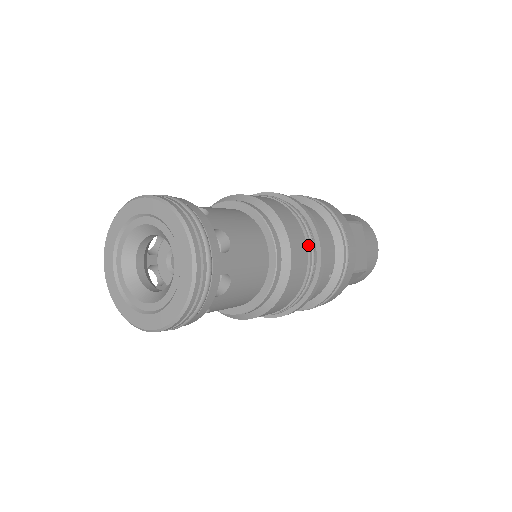
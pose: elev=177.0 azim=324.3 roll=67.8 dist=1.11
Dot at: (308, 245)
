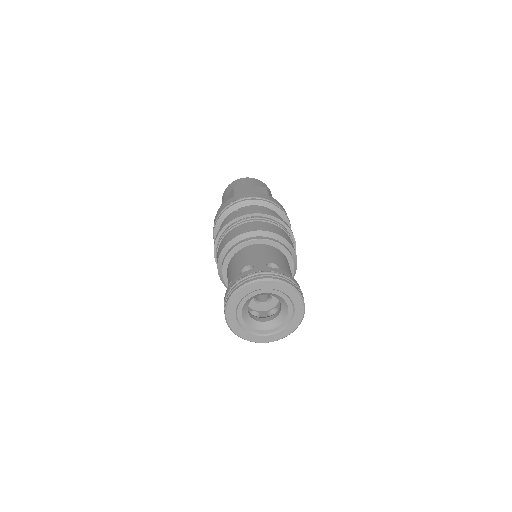
Dot at: occluded
